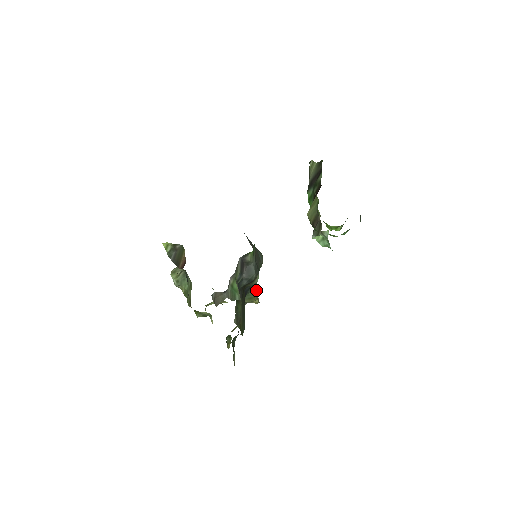
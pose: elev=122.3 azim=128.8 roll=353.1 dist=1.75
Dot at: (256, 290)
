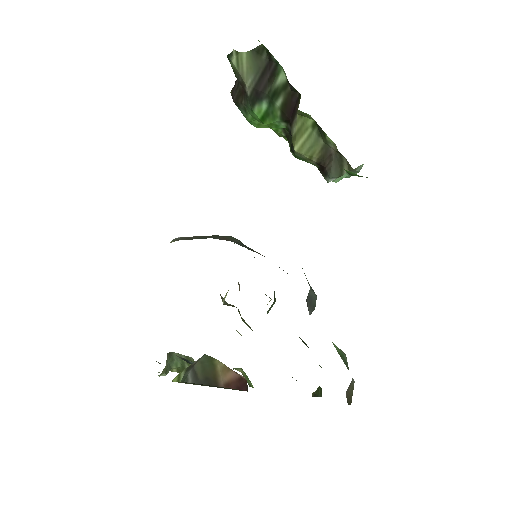
Dot at: occluded
